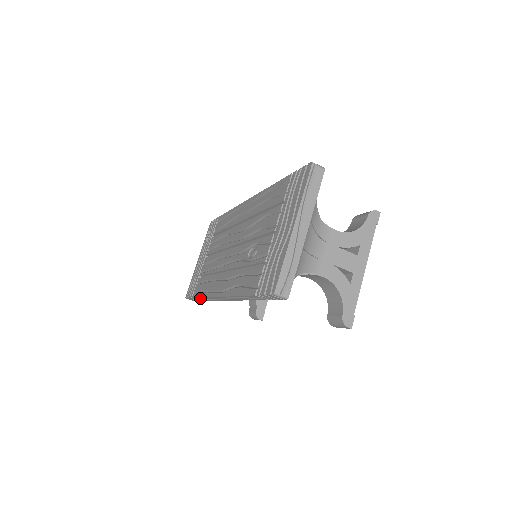
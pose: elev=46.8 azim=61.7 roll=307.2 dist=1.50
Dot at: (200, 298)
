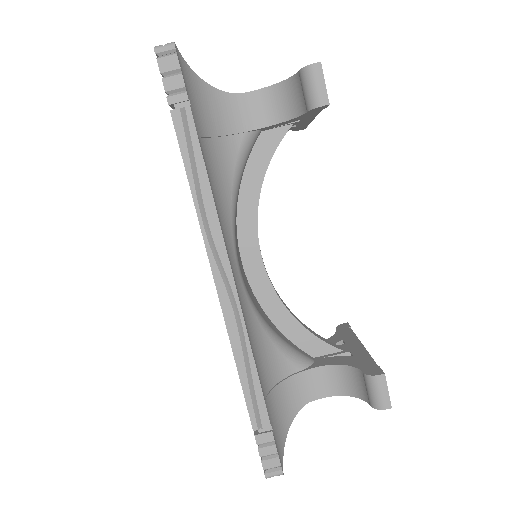
Dot at: (245, 387)
